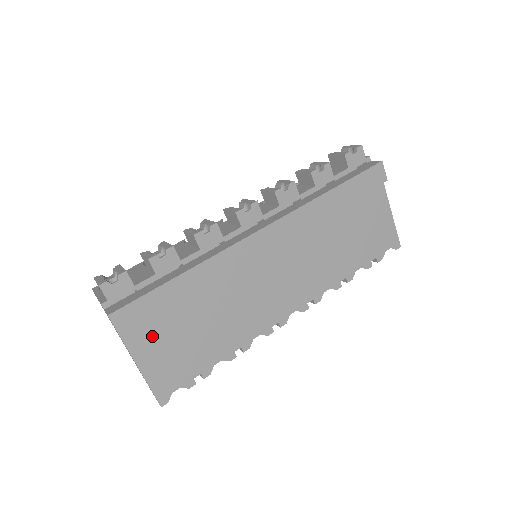
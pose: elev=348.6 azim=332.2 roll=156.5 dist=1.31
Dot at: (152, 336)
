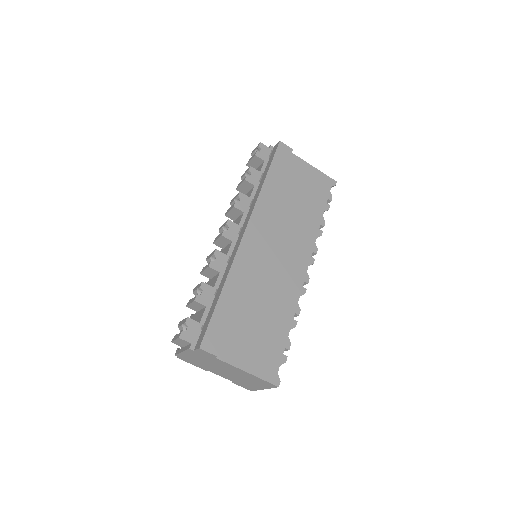
Dot at: (235, 344)
